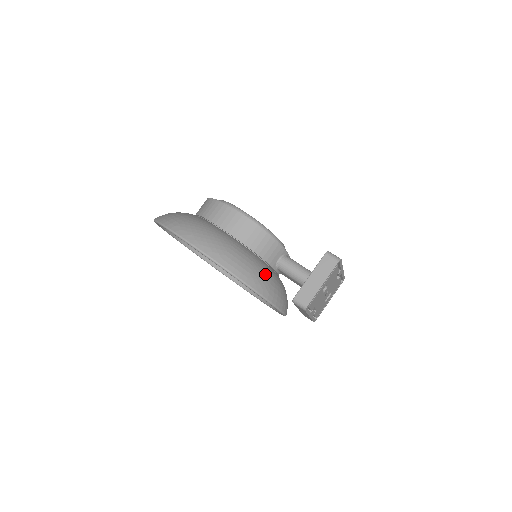
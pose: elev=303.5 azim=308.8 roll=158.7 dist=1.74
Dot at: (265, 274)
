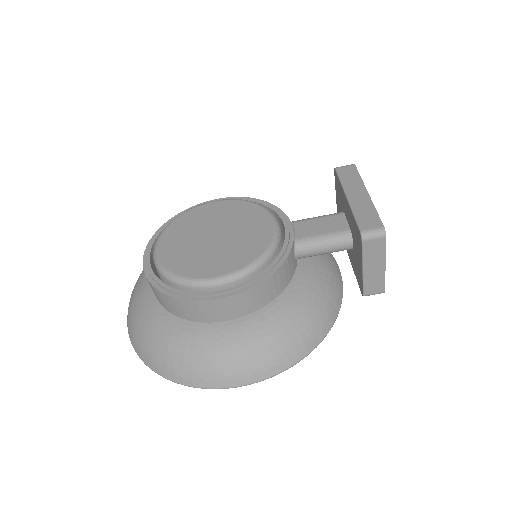
Dot at: (313, 304)
